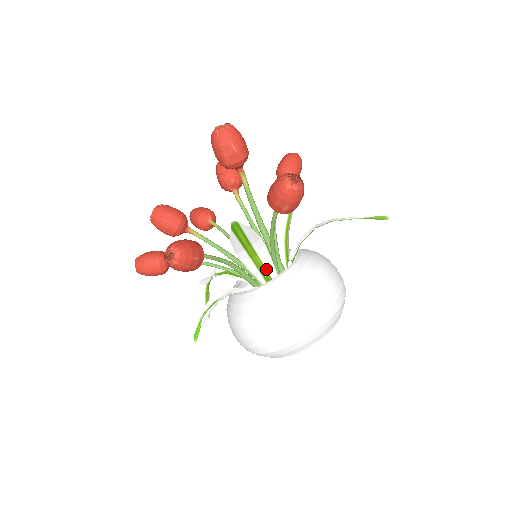
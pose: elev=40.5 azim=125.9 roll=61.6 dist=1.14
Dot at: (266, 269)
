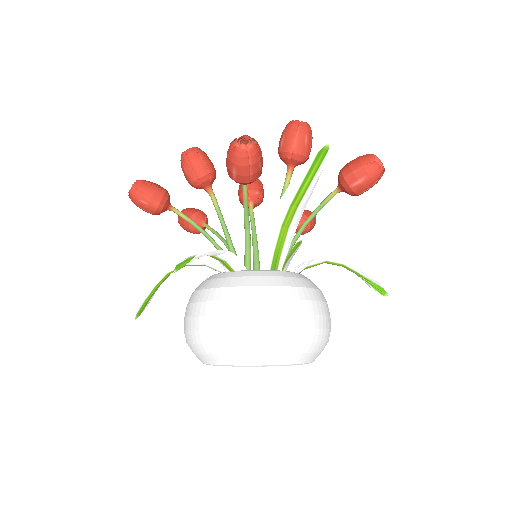
Dot at: (281, 254)
